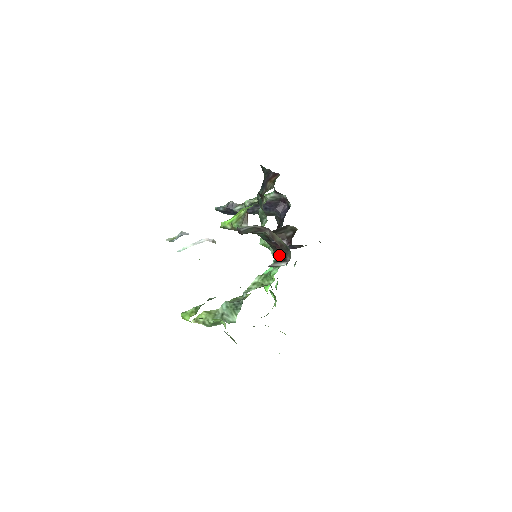
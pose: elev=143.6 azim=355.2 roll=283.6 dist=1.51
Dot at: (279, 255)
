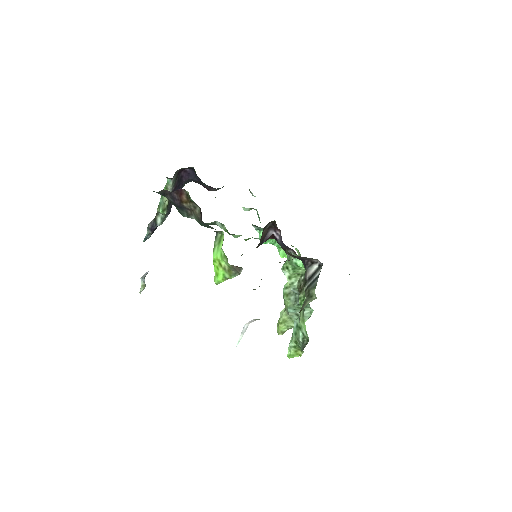
Dot at: occluded
